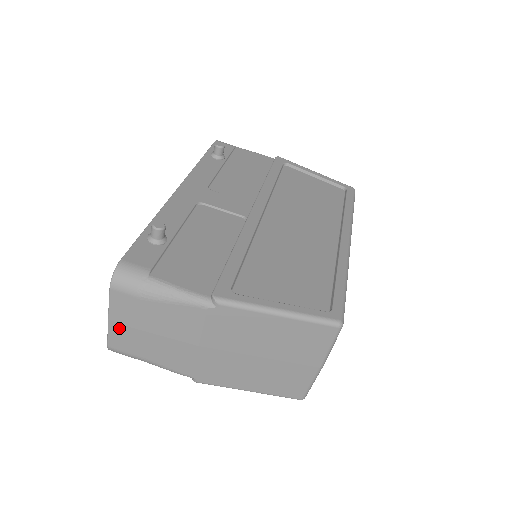
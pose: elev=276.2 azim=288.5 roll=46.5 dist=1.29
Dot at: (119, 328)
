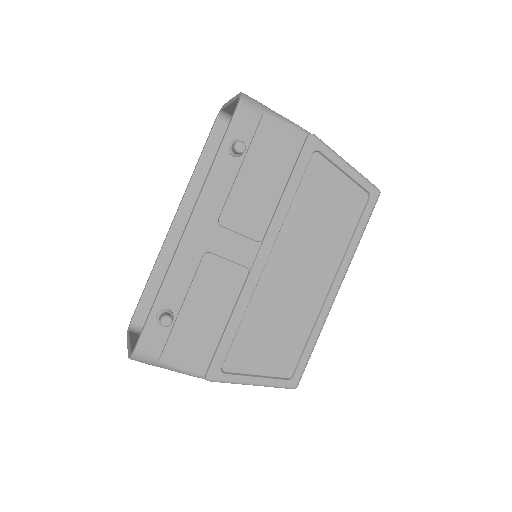
Dot at: occluded
